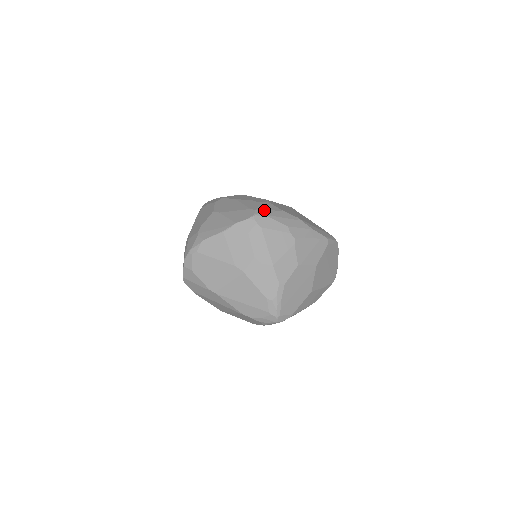
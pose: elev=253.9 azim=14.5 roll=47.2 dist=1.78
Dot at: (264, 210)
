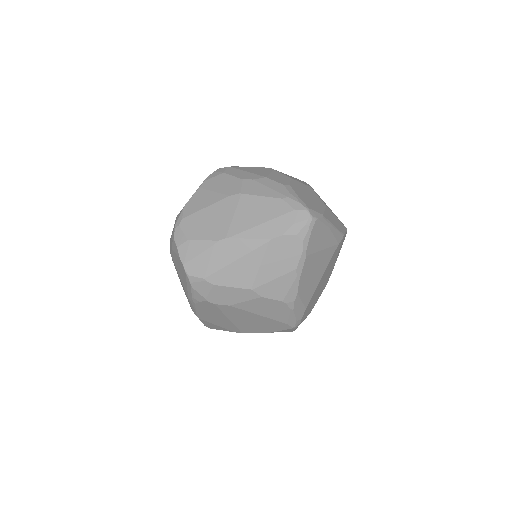
Dot at: occluded
